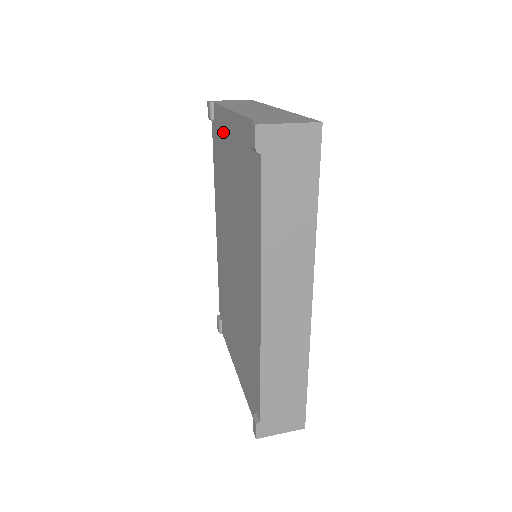
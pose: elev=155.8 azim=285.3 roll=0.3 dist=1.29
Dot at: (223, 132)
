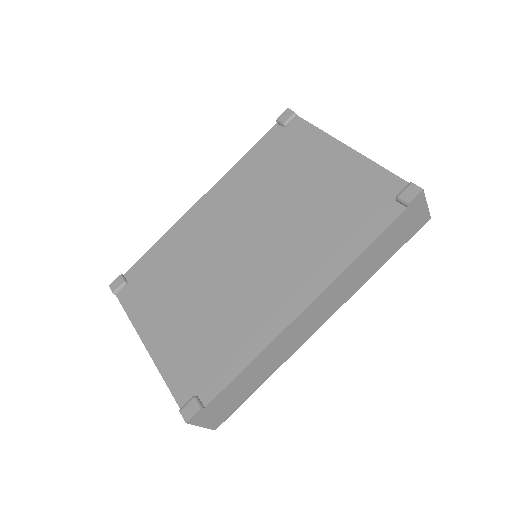
Dot at: (309, 148)
